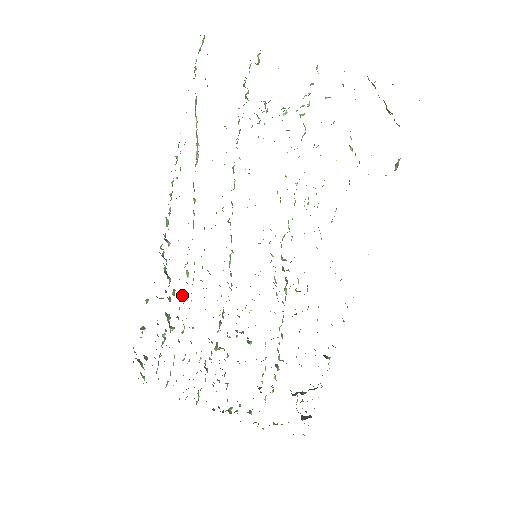
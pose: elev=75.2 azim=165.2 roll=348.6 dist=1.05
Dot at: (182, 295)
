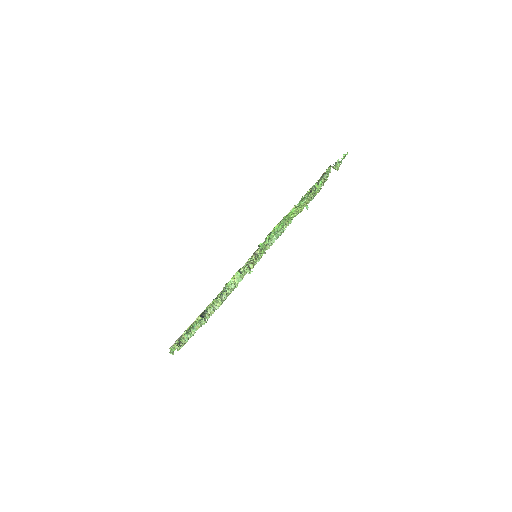
Dot at: occluded
